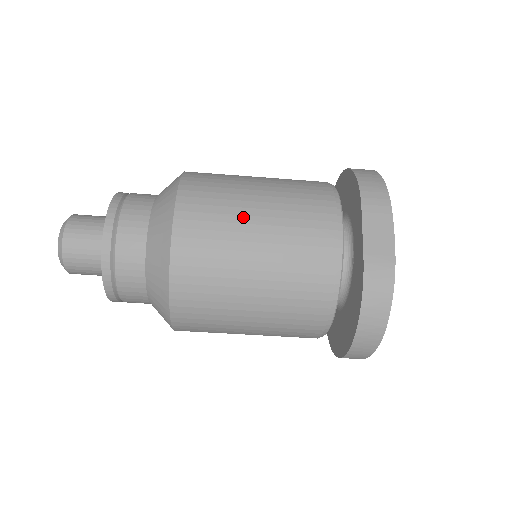
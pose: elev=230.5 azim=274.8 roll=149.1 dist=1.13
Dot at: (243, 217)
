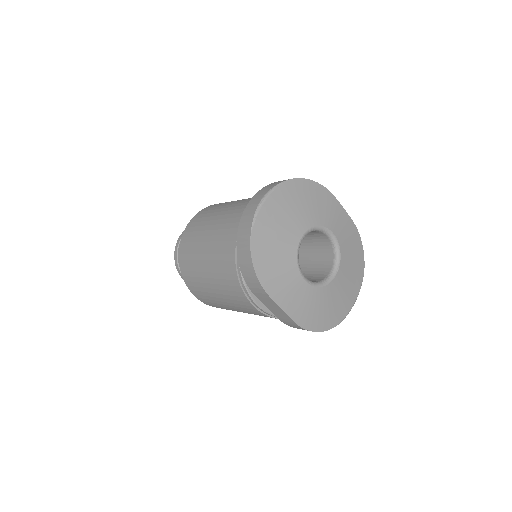
Dot at: (215, 298)
